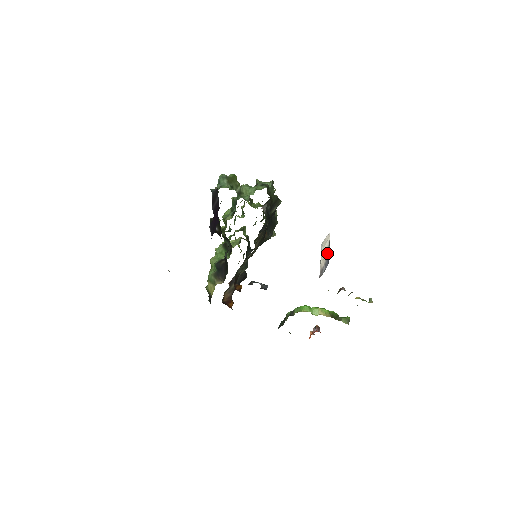
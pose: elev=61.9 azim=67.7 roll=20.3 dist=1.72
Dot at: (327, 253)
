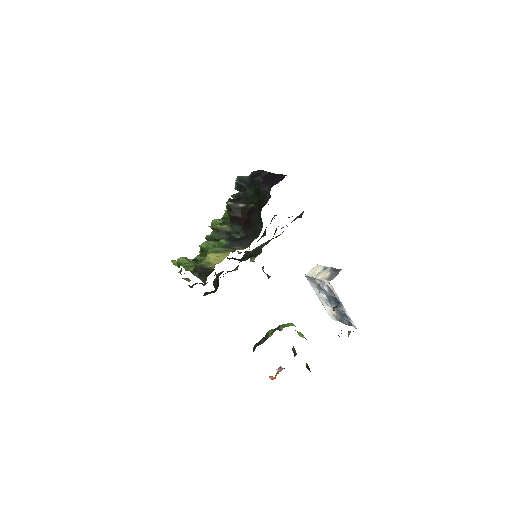
Dot at: (328, 269)
